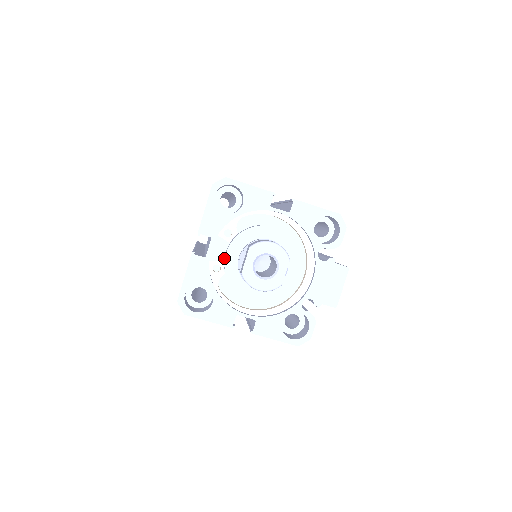
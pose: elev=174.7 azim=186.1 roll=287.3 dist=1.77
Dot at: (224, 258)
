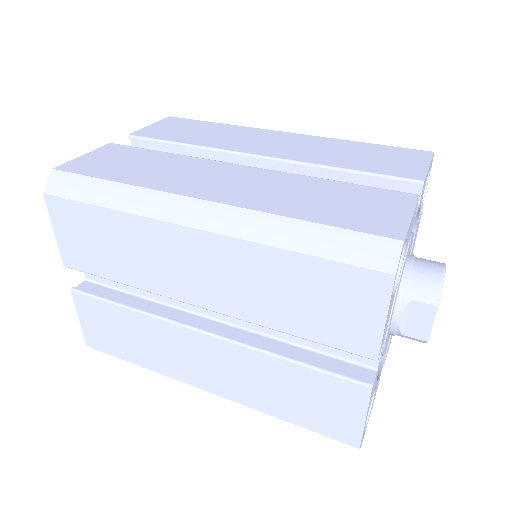
Dot at: occluded
